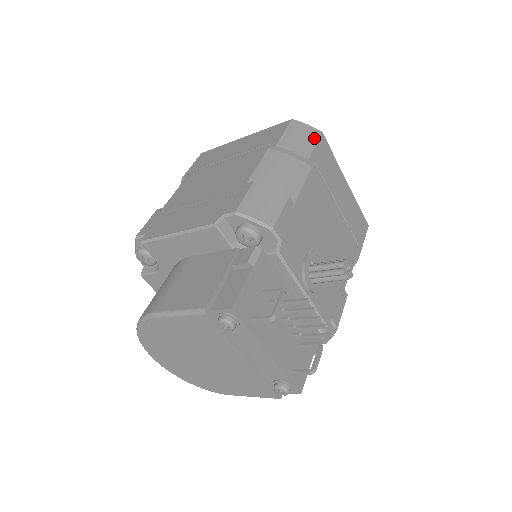
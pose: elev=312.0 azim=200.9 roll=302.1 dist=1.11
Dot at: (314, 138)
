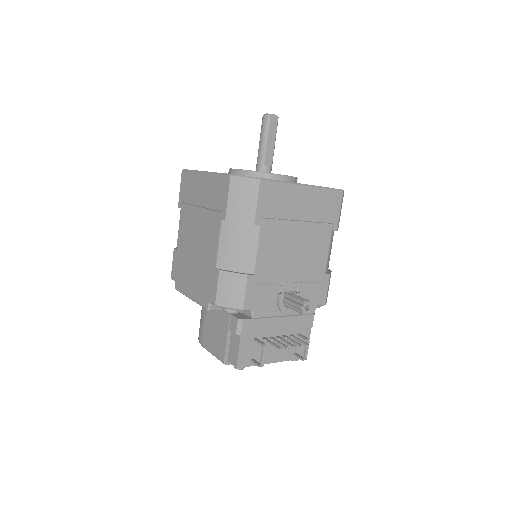
Dot at: (254, 194)
